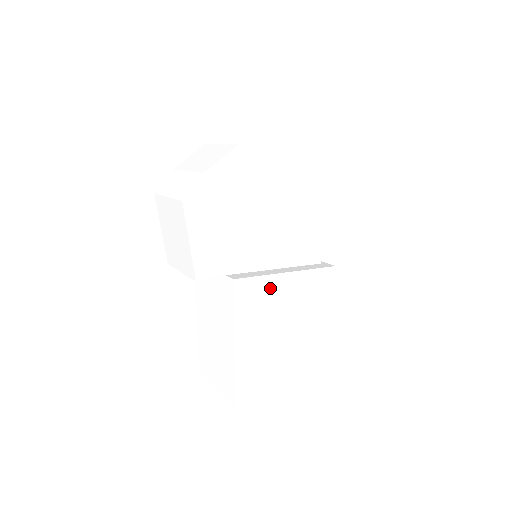
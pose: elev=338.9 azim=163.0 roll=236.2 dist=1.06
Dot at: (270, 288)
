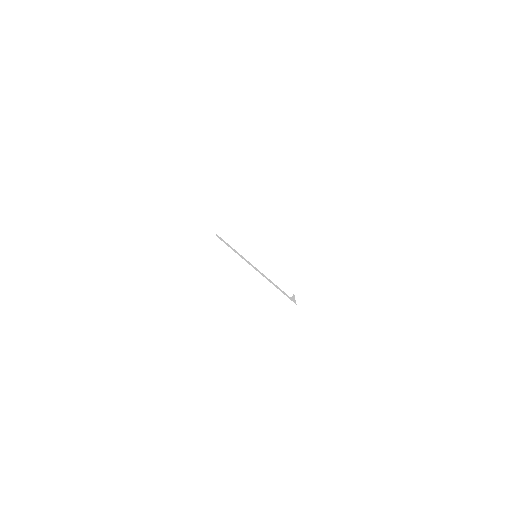
Dot at: (235, 268)
